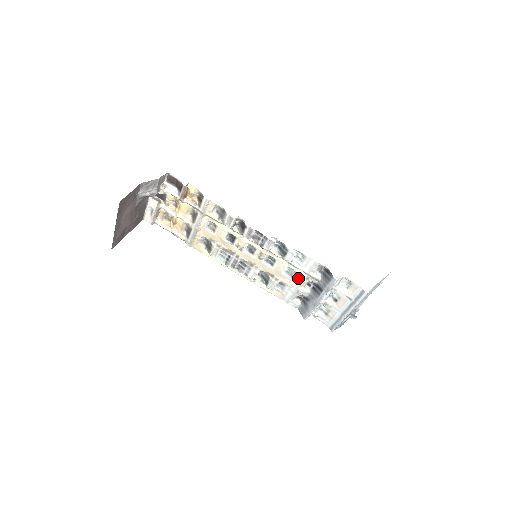
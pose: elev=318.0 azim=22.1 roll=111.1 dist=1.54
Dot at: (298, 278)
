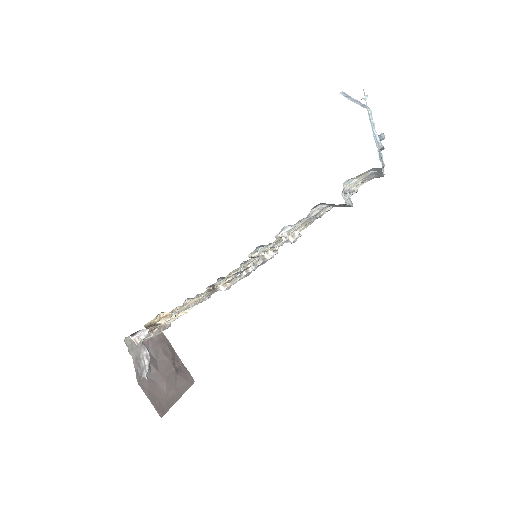
Dot at: (307, 220)
